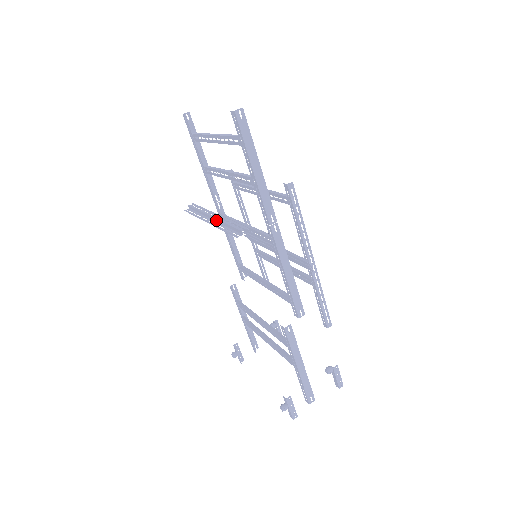
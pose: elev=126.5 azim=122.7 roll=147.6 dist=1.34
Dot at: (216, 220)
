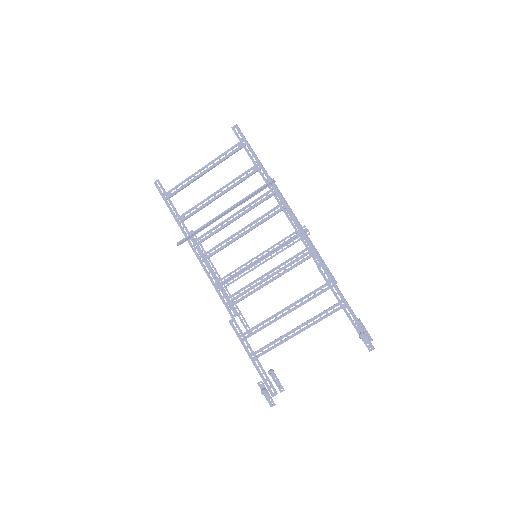
Dot at: (233, 207)
